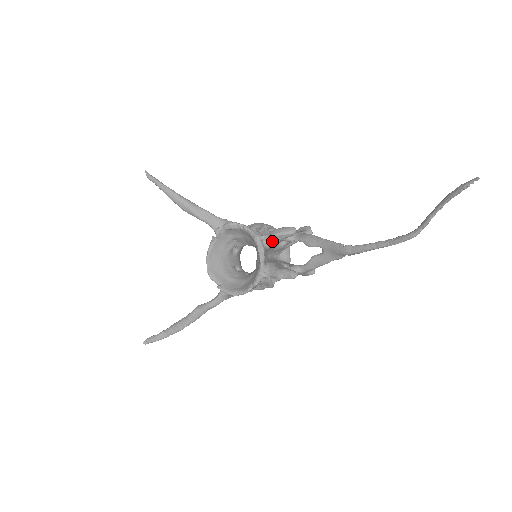
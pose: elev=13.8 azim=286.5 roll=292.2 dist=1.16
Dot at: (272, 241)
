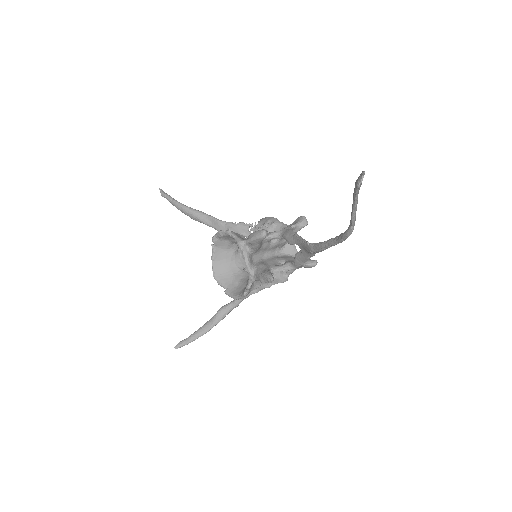
Dot at: (252, 245)
